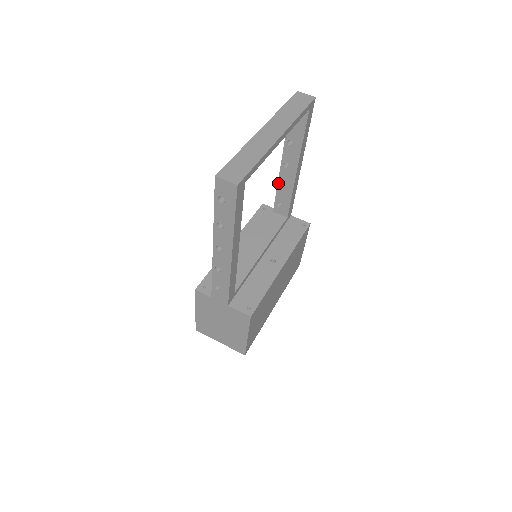
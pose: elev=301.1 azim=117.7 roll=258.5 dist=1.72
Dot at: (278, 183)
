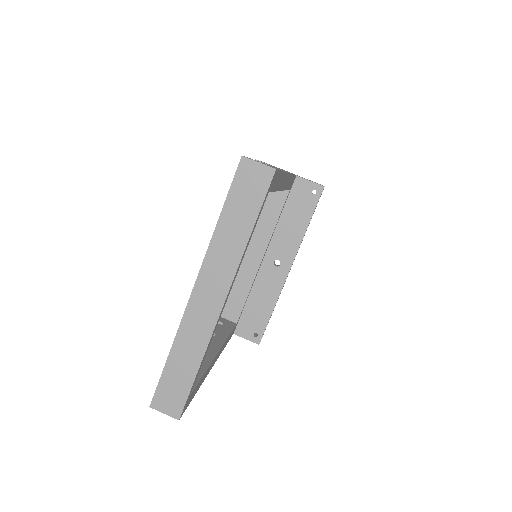
Dot at: occluded
